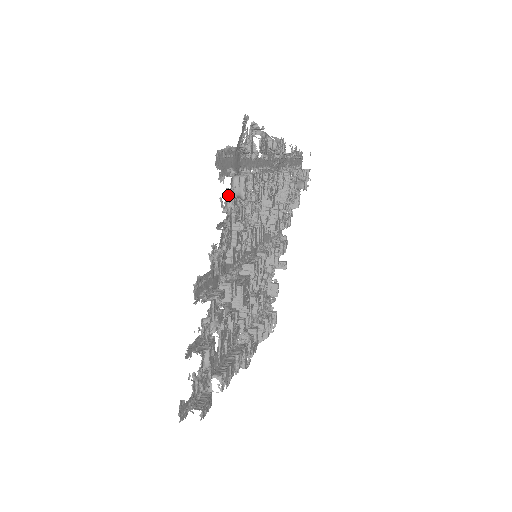
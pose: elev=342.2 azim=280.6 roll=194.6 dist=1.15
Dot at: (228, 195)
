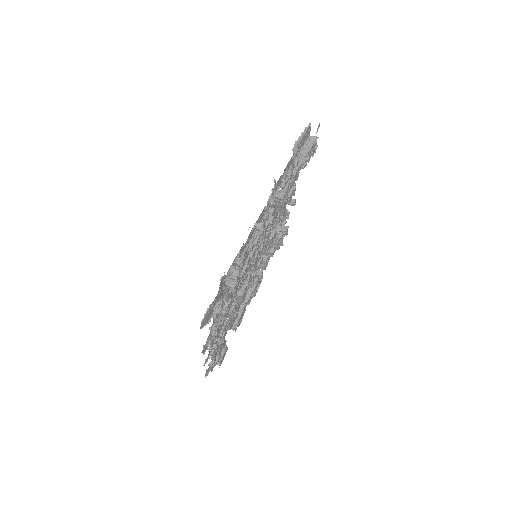
Dot at: occluded
